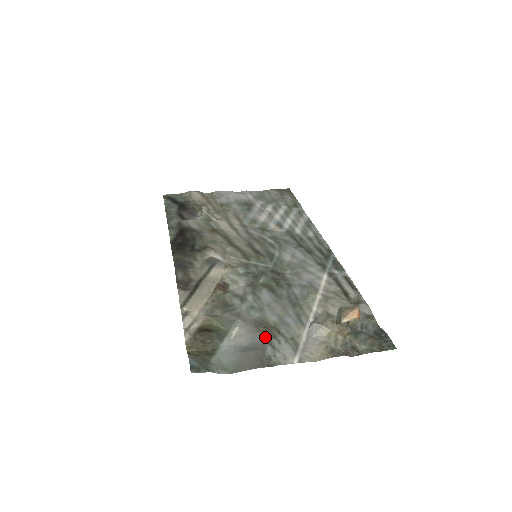
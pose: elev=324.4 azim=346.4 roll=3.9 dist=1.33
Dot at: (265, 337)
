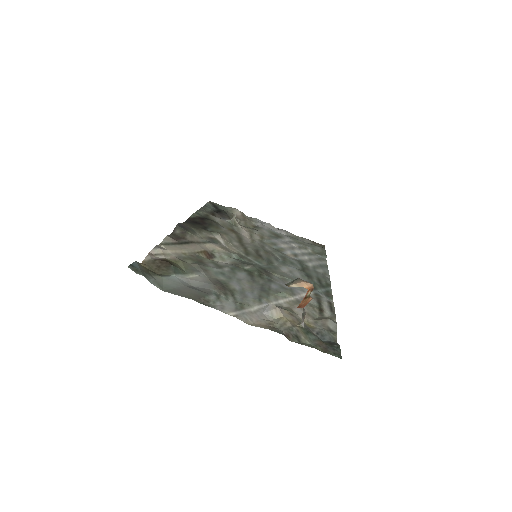
Dot at: (217, 290)
